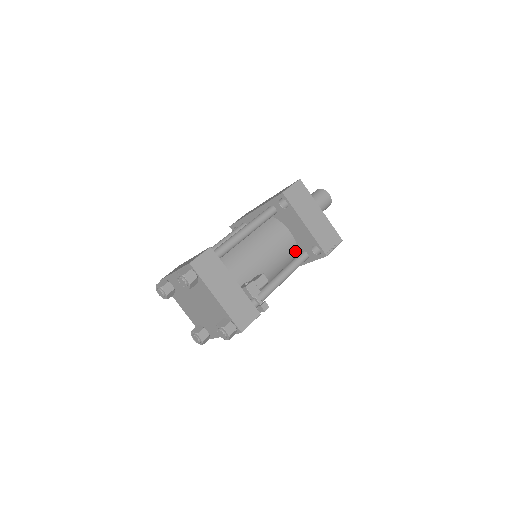
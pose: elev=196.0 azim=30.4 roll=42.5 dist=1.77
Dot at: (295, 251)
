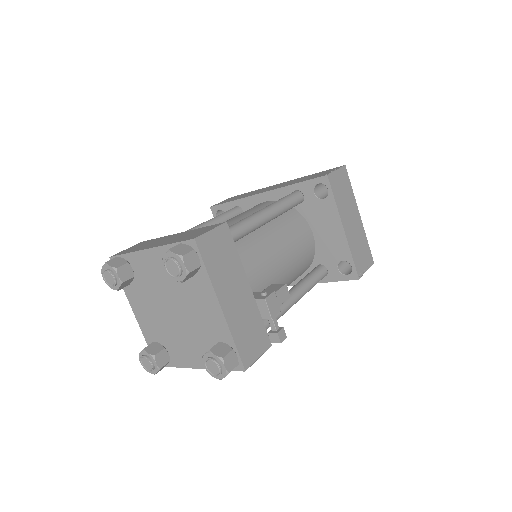
Dot at: (310, 262)
